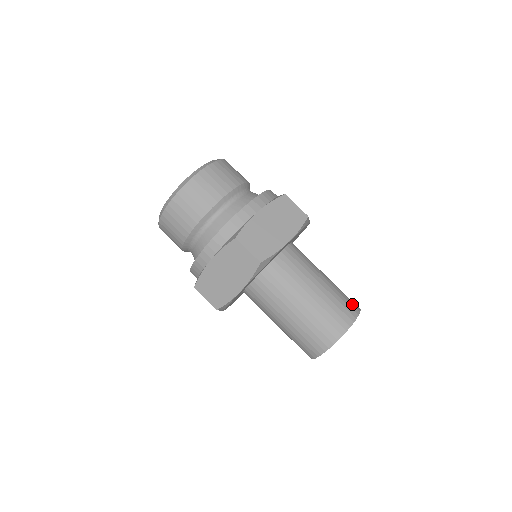
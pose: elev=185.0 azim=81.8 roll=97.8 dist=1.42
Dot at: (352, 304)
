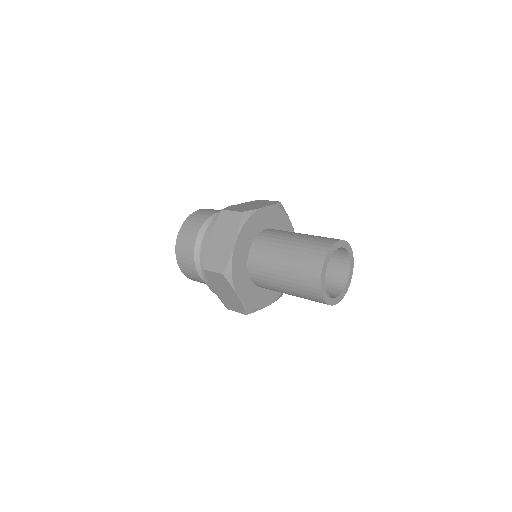
Dot at: (322, 245)
